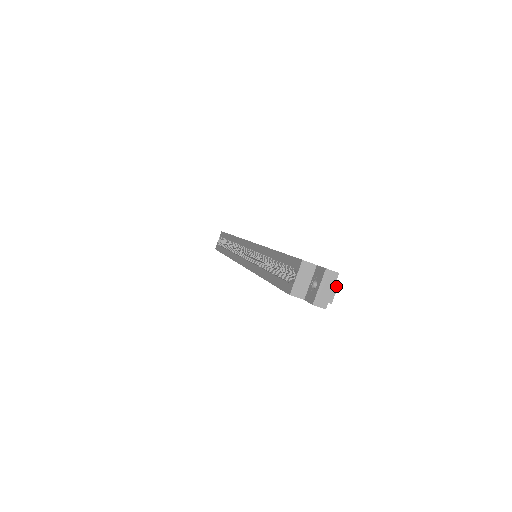
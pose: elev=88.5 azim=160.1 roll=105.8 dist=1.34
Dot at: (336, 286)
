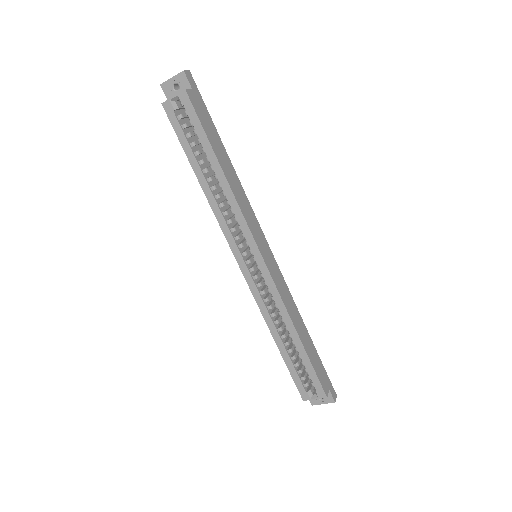
Dot at: occluded
